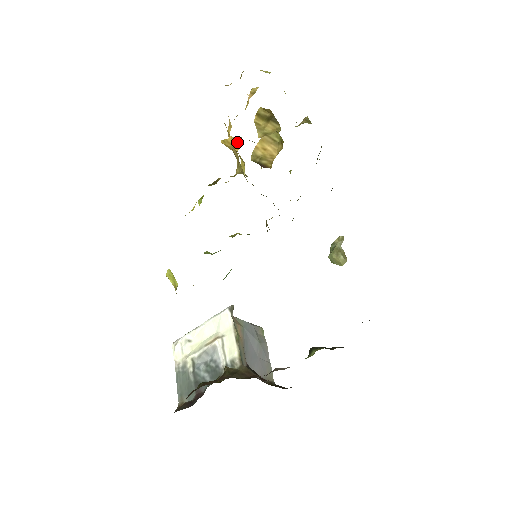
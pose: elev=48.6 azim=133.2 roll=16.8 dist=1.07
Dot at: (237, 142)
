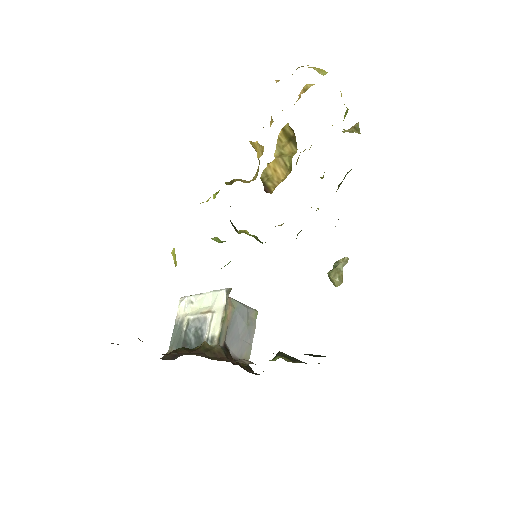
Dot at: (260, 150)
